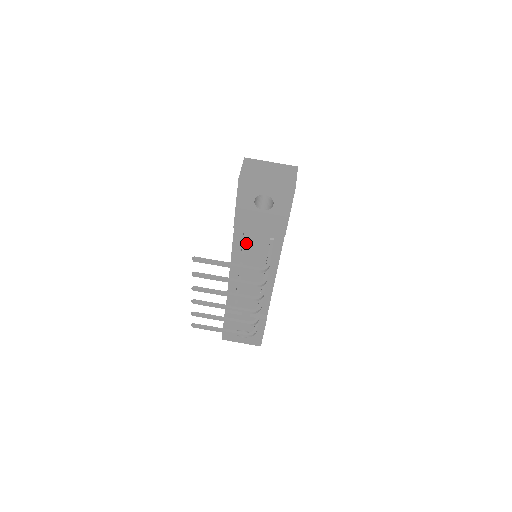
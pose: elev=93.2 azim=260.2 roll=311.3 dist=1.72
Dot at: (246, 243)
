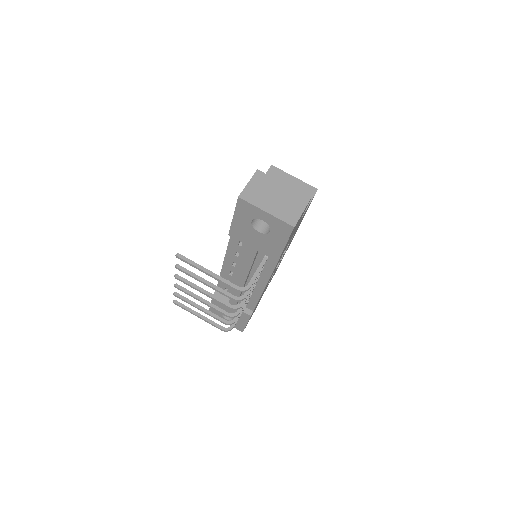
Dot at: (241, 249)
